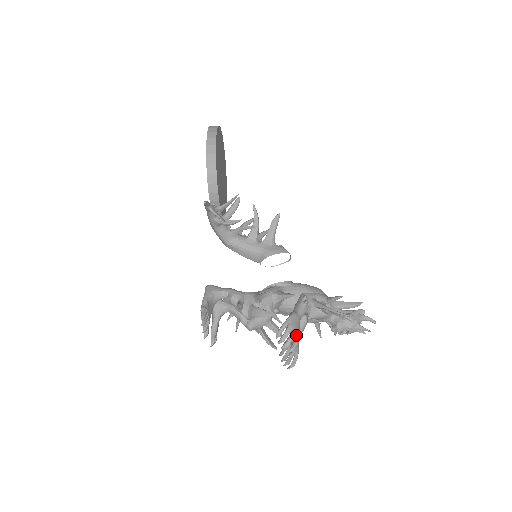
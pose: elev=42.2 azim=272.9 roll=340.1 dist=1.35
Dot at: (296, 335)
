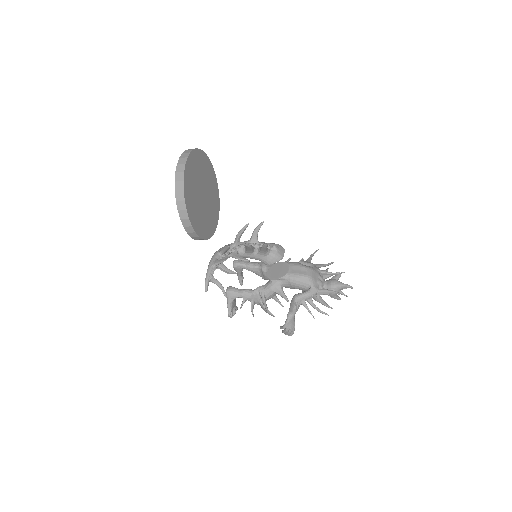
Dot at: (292, 329)
